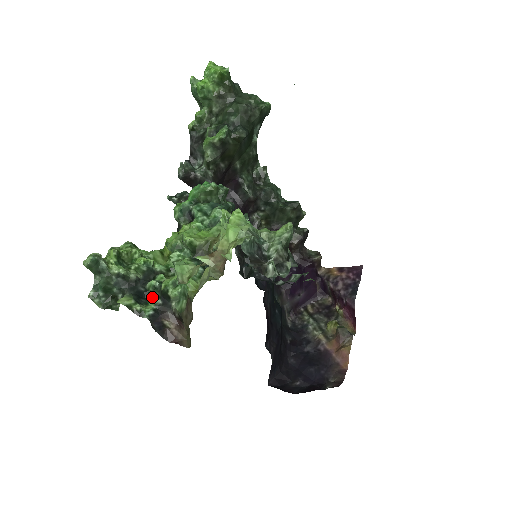
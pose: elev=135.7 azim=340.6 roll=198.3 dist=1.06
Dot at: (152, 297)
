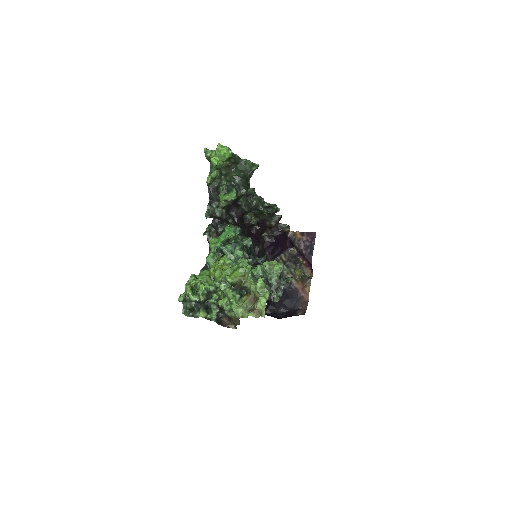
Dot at: (214, 308)
